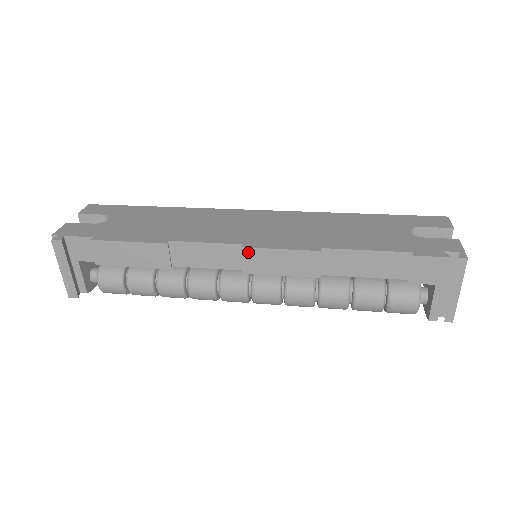
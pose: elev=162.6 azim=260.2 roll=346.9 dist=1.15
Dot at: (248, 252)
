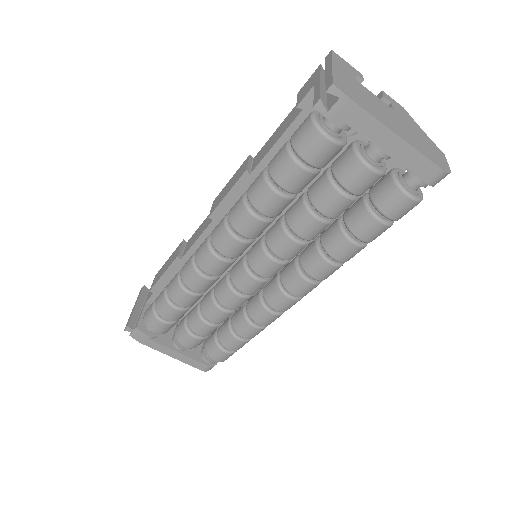
Dot at: (215, 201)
